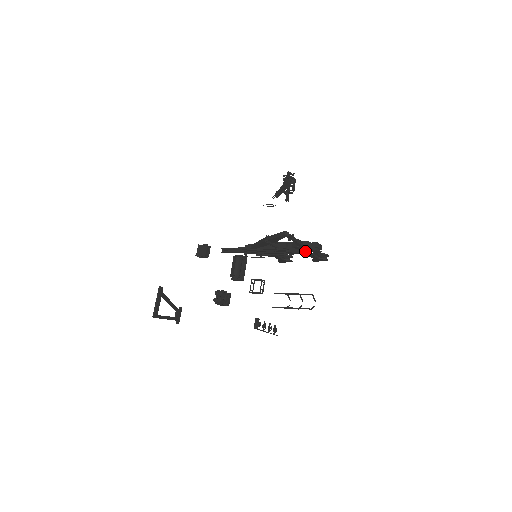
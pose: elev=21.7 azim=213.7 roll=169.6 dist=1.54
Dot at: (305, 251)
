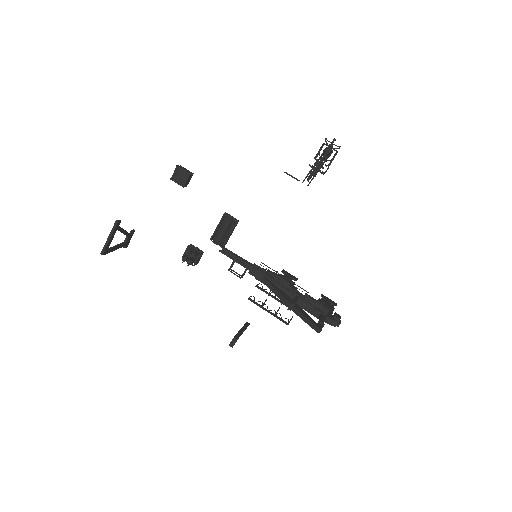
Dot at: occluded
